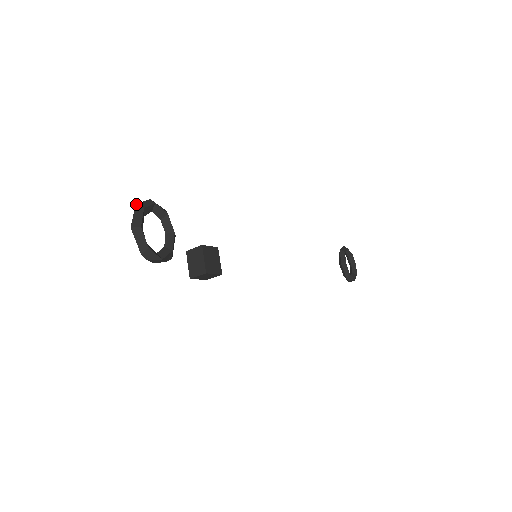
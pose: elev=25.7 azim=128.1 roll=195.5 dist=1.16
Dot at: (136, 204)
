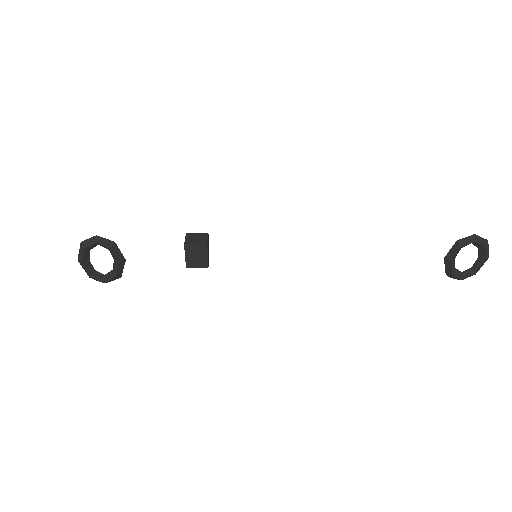
Dot at: (81, 242)
